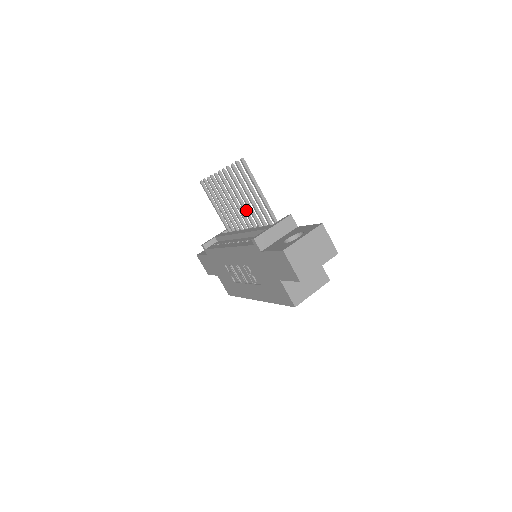
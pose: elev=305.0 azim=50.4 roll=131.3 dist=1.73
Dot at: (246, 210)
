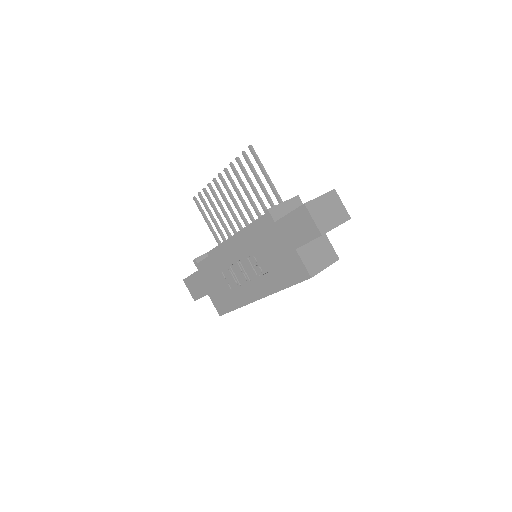
Dot at: (247, 208)
